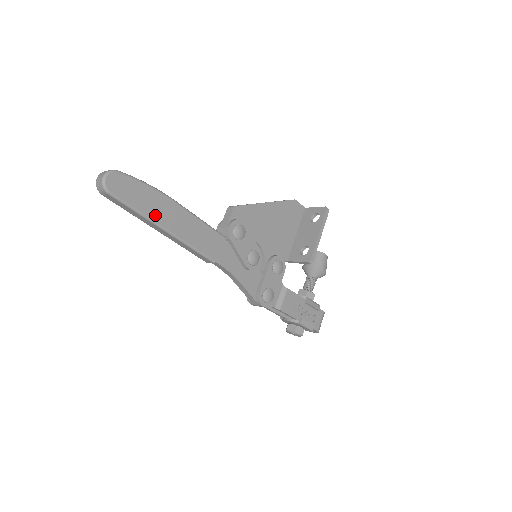
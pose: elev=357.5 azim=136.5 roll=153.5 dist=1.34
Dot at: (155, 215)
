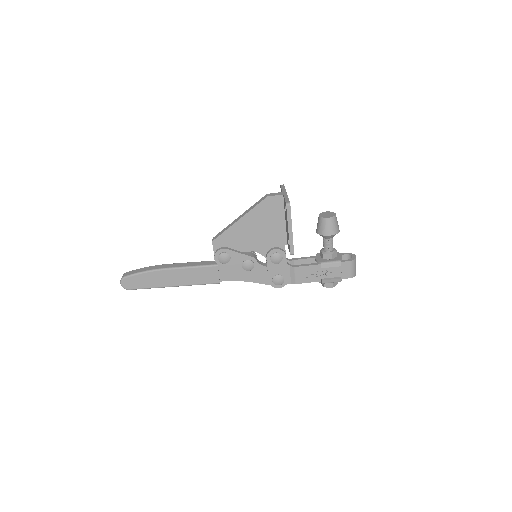
Dot at: (161, 284)
